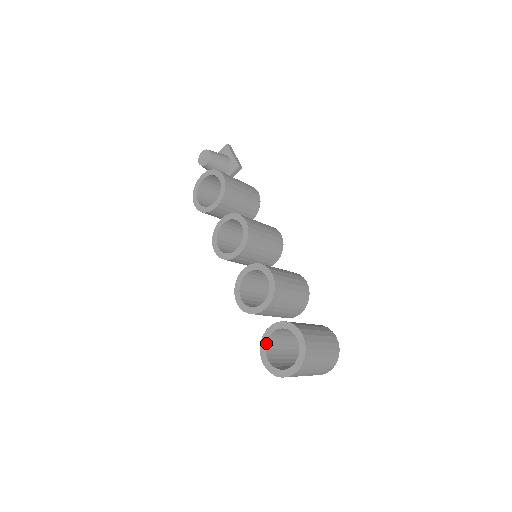
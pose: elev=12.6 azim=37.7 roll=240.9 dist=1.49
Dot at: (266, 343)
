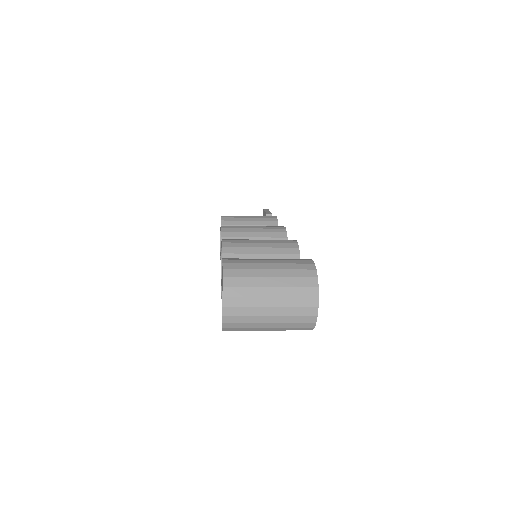
Dot at: occluded
